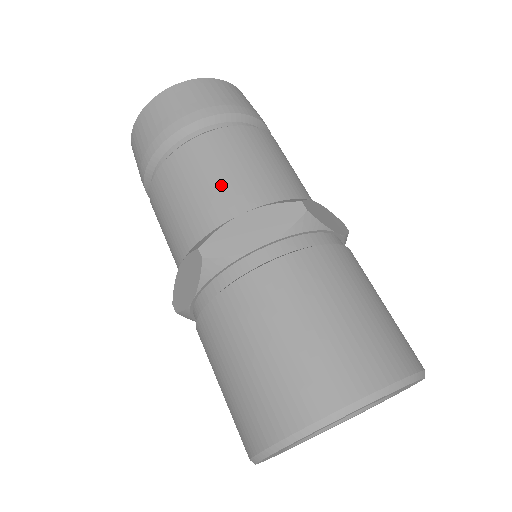
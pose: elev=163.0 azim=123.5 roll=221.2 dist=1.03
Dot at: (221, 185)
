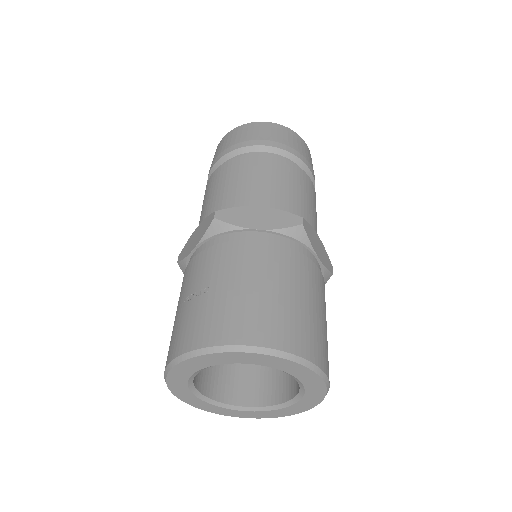
Dot at: (311, 210)
